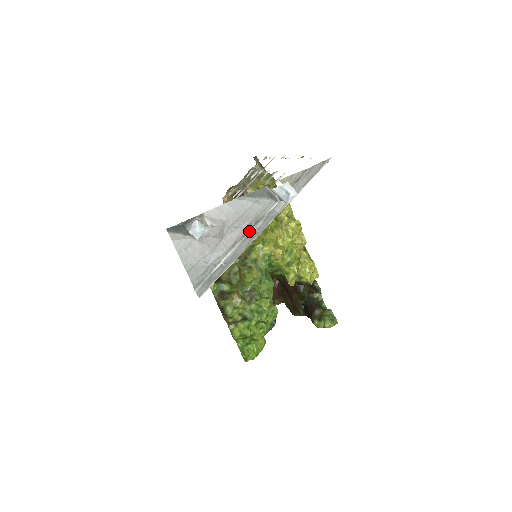
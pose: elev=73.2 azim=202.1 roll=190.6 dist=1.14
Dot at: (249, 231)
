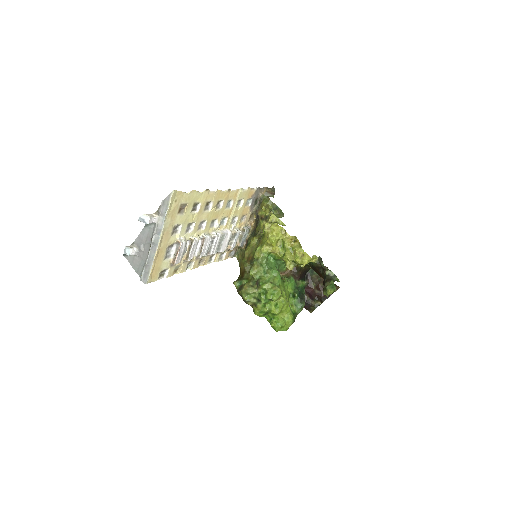
Dot at: (151, 243)
